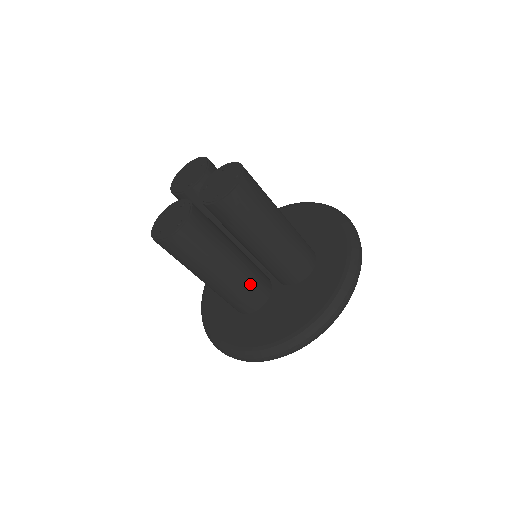
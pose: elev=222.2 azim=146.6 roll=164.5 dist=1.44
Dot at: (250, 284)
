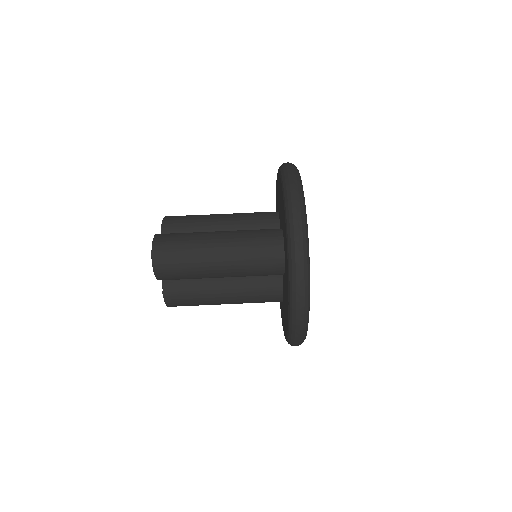
Dot at: occluded
